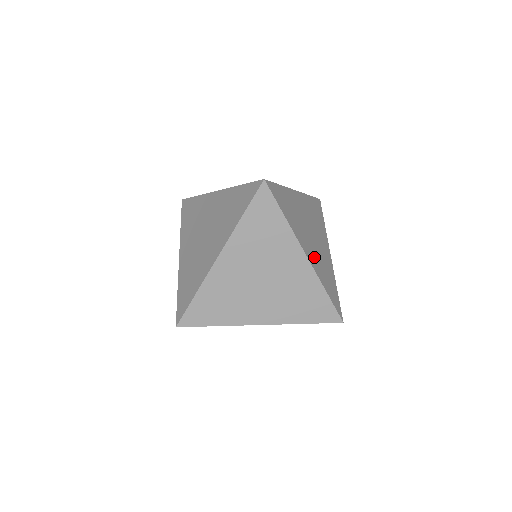
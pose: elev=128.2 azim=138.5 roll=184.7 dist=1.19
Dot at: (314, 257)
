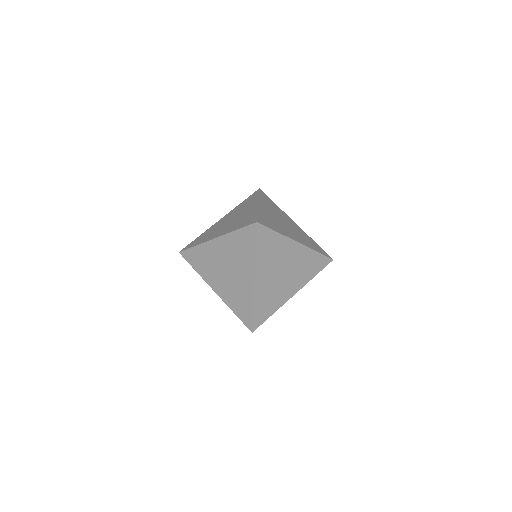
Dot at: (298, 238)
